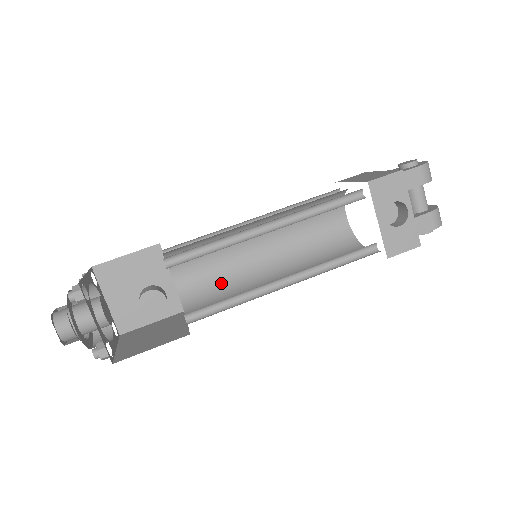
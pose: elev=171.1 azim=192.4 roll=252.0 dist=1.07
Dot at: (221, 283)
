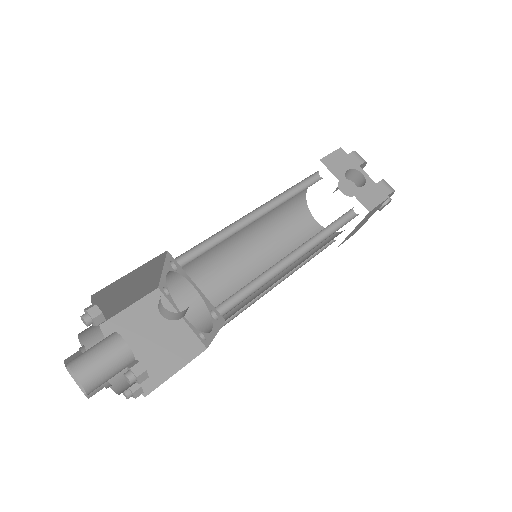
Dot at: occluded
